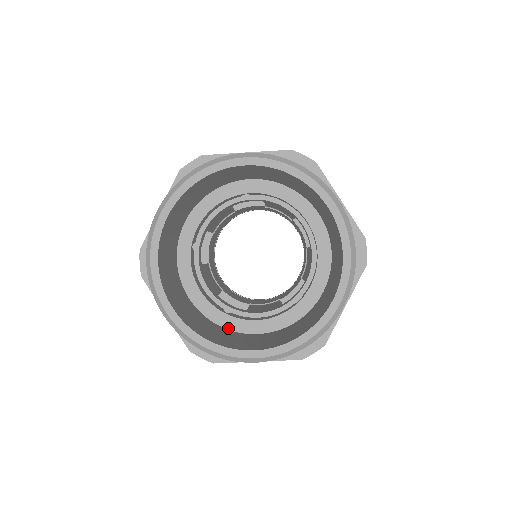
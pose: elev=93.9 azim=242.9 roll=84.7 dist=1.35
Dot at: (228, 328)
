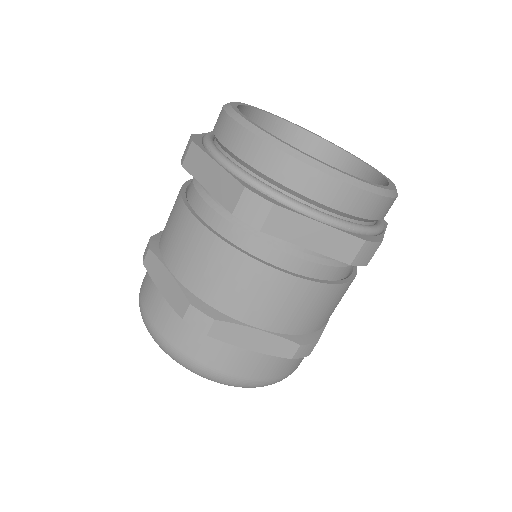
Dot at: occluded
